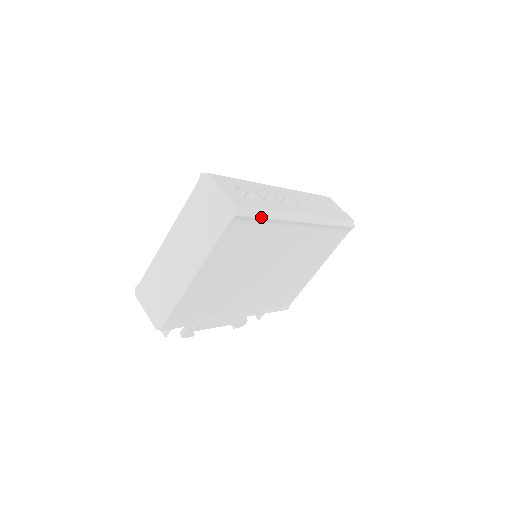
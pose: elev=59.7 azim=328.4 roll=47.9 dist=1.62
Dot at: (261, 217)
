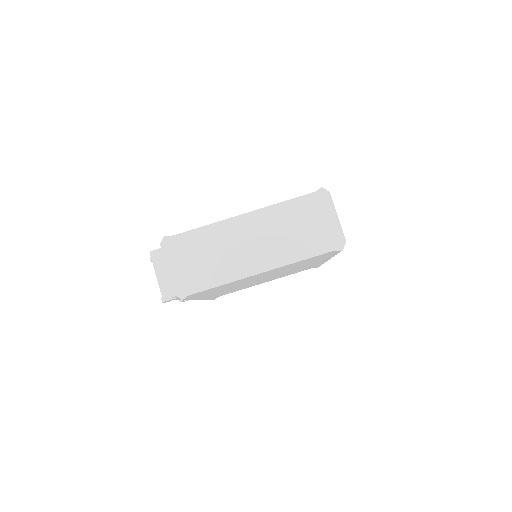
Dot at: occluded
